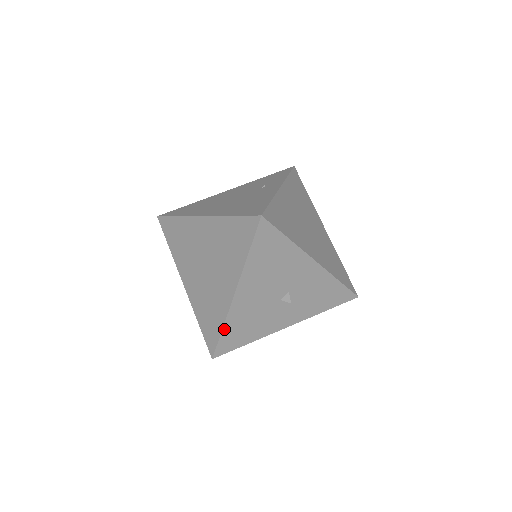
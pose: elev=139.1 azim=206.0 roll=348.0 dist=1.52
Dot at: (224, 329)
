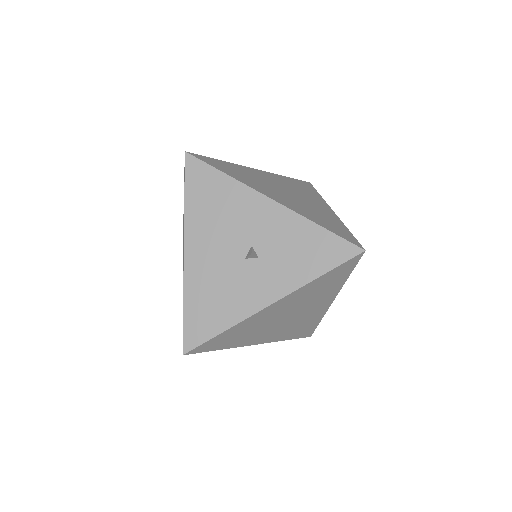
Dot at: (185, 305)
